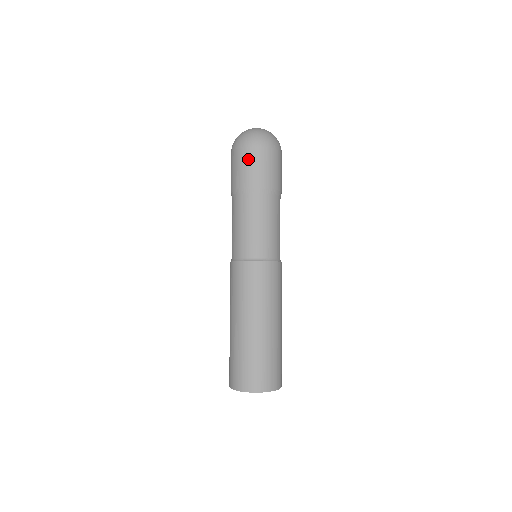
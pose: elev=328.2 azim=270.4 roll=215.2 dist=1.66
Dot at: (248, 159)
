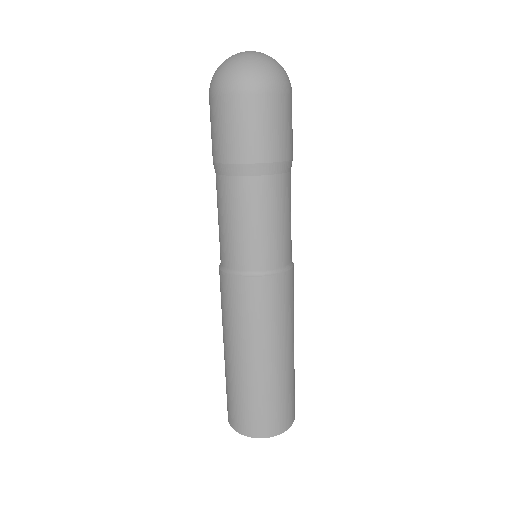
Dot at: (262, 115)
